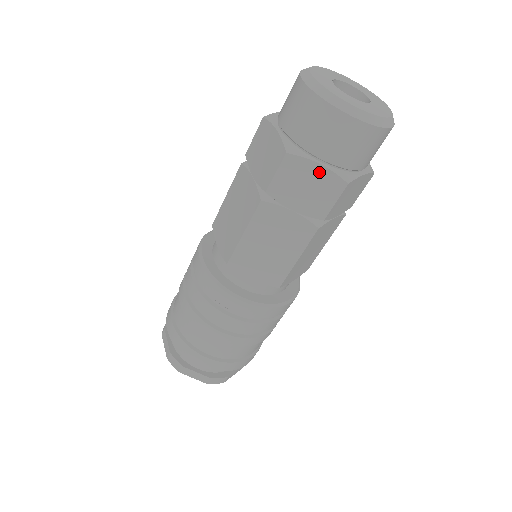
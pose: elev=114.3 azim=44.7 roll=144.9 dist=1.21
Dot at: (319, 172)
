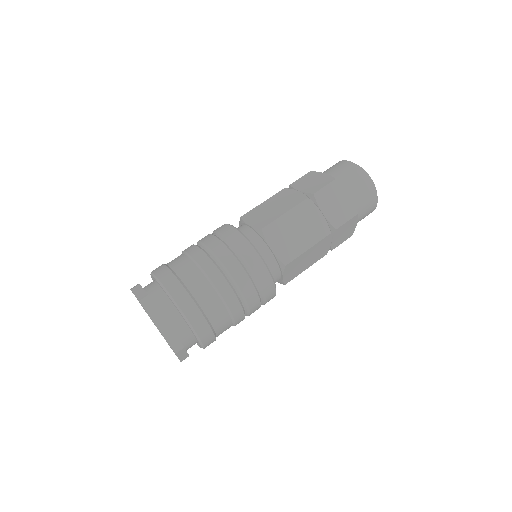
Dot at: (347, 199)
